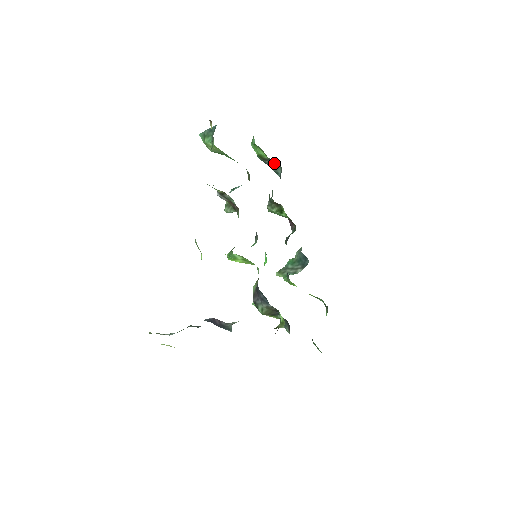
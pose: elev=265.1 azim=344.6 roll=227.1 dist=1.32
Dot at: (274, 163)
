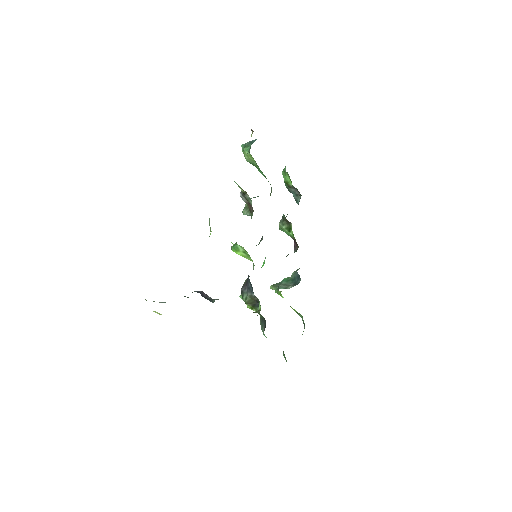
Dot at: (296, 191)
